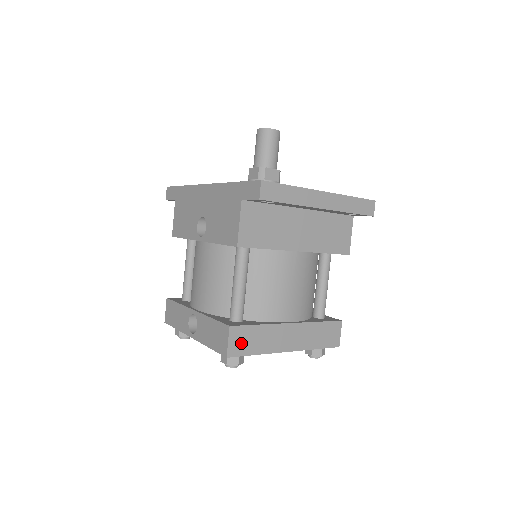
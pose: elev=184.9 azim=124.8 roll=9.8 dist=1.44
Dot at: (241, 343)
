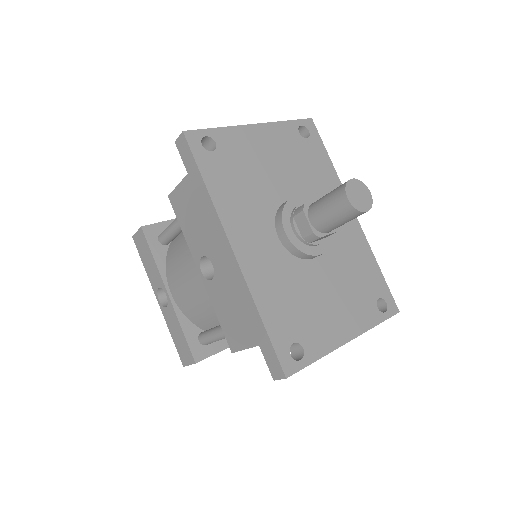
Dot at: occluded
